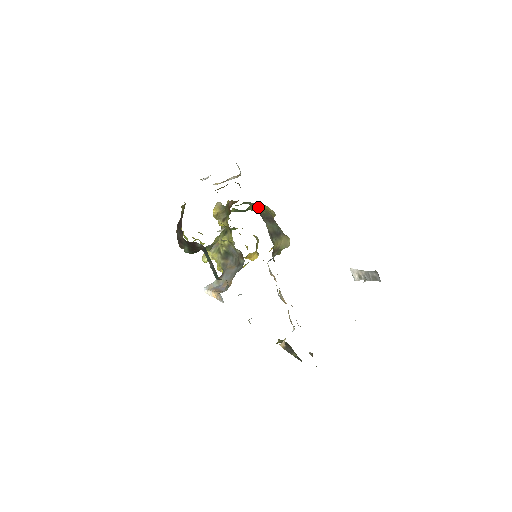
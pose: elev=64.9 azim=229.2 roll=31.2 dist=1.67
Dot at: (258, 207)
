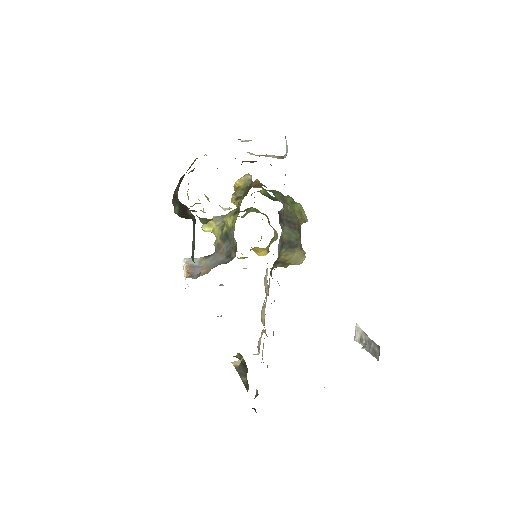
Dot at: (285, 204)
